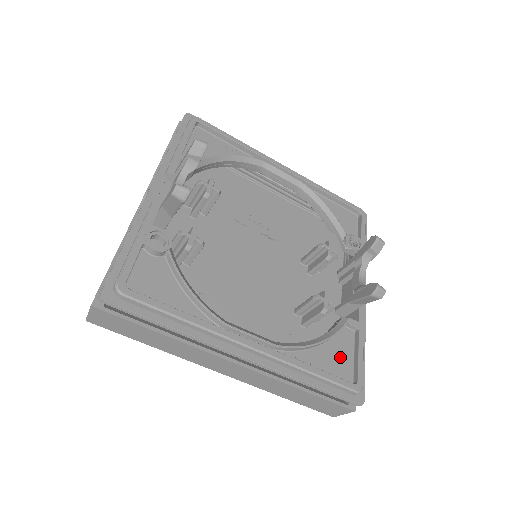
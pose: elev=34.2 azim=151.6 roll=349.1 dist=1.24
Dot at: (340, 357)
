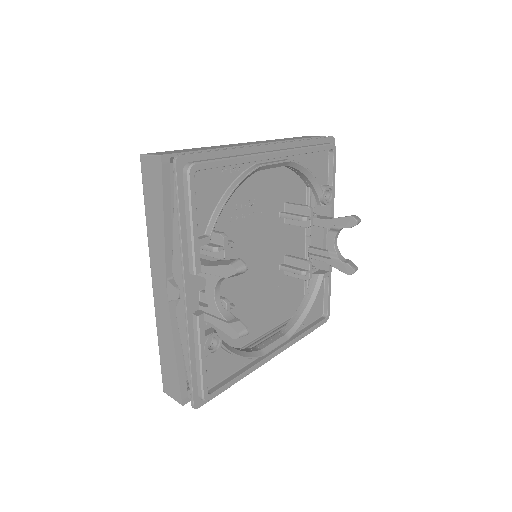
Dot at: (317, 303)
